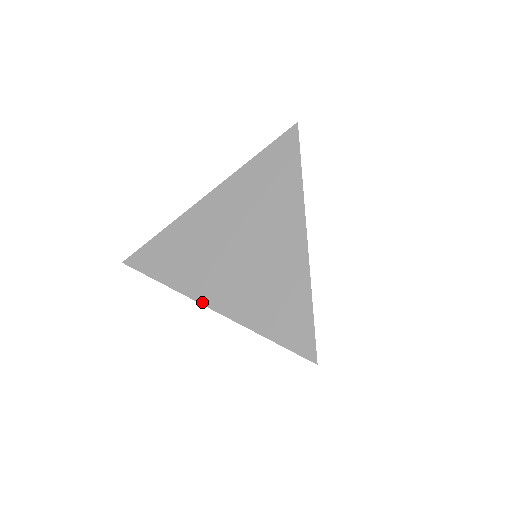
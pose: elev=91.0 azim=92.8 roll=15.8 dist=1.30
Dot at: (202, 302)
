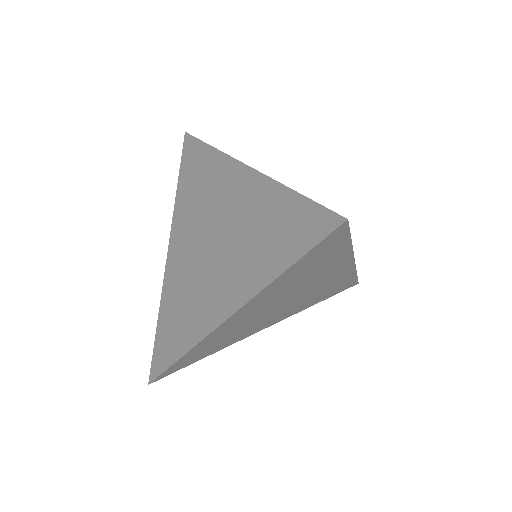
Dot at: (219, 323)
